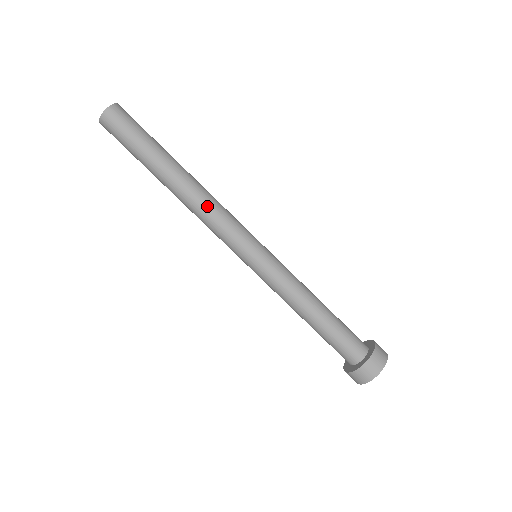
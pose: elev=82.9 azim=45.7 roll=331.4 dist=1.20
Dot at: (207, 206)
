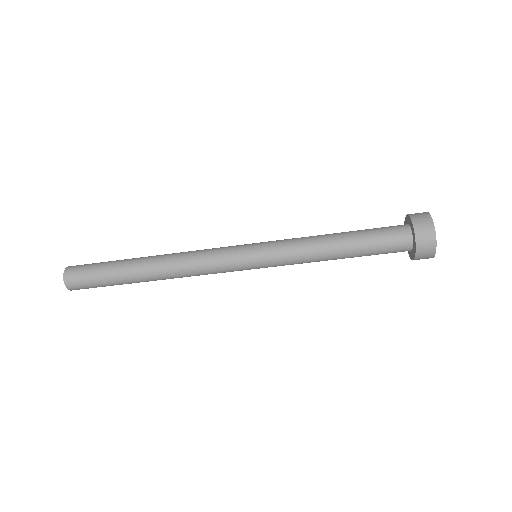
Dot at: (186, 260)
